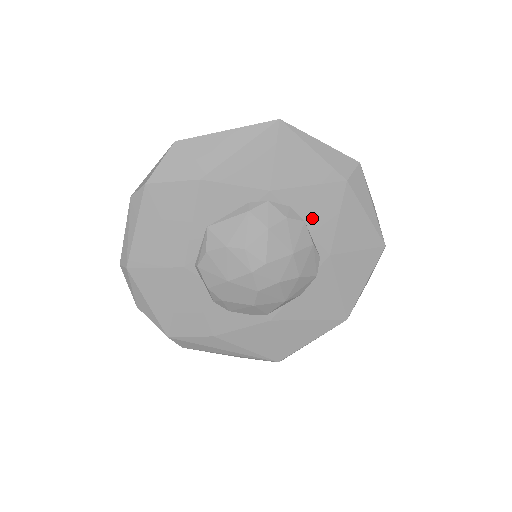
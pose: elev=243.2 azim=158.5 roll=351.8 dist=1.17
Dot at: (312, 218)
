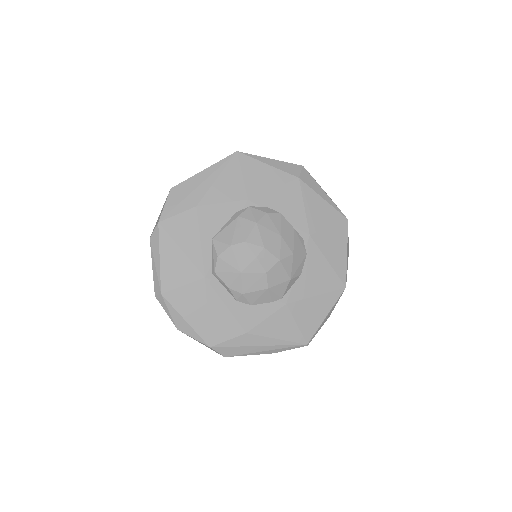
Dot at: (285, 211)
